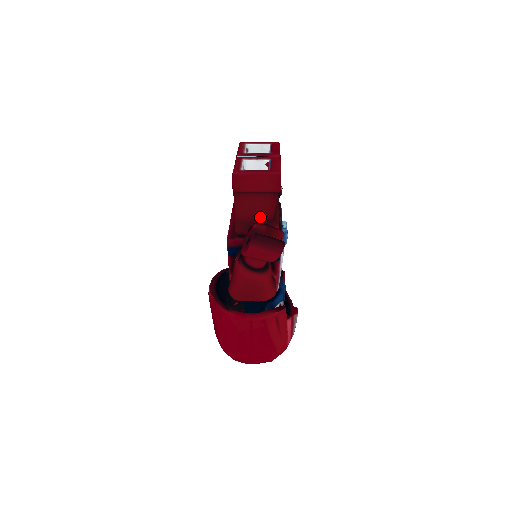
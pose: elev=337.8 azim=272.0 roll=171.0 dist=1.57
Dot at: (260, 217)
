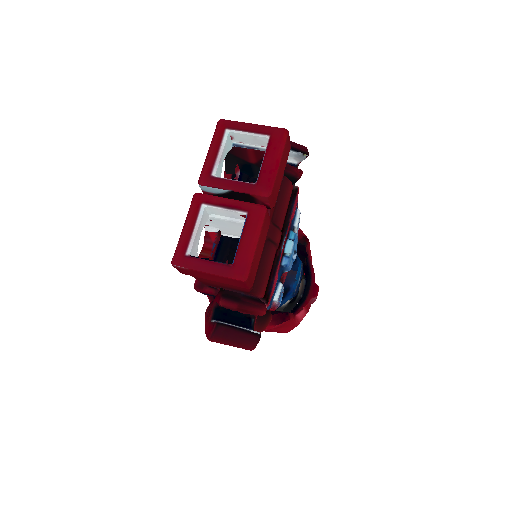
Dot at: (231, 288)
